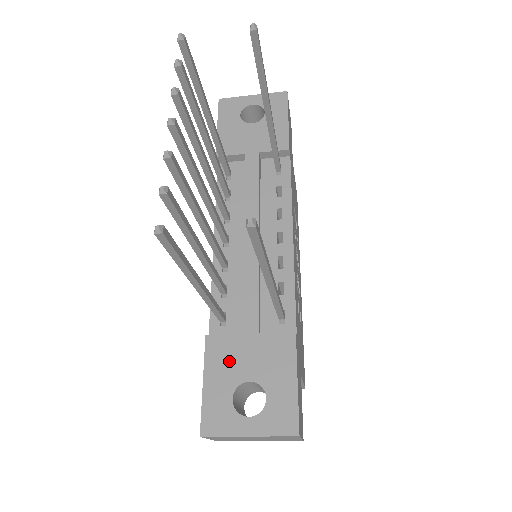
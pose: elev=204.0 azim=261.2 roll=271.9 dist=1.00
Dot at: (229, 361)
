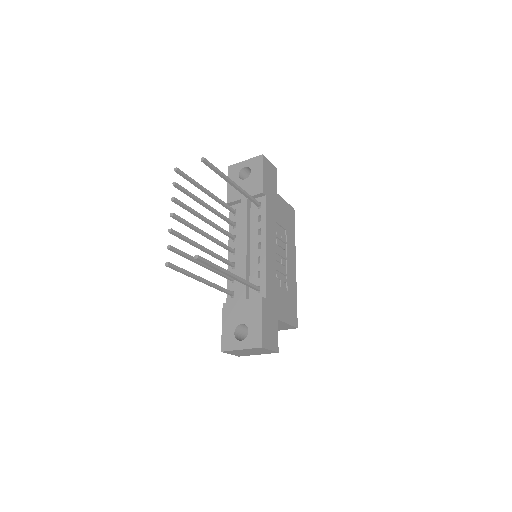
Dot at: (233, 315)
